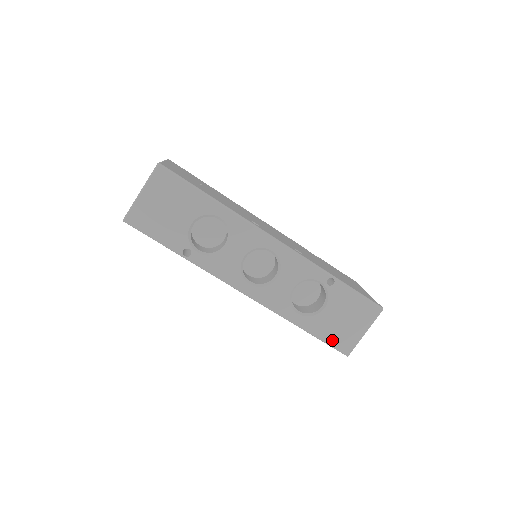
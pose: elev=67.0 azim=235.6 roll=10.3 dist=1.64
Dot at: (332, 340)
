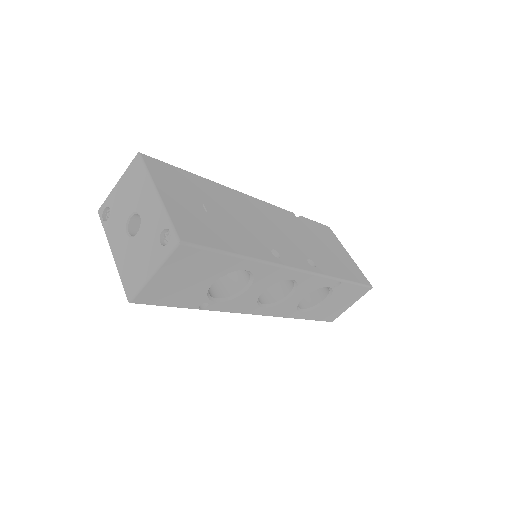
Dot at: (323, 318)
